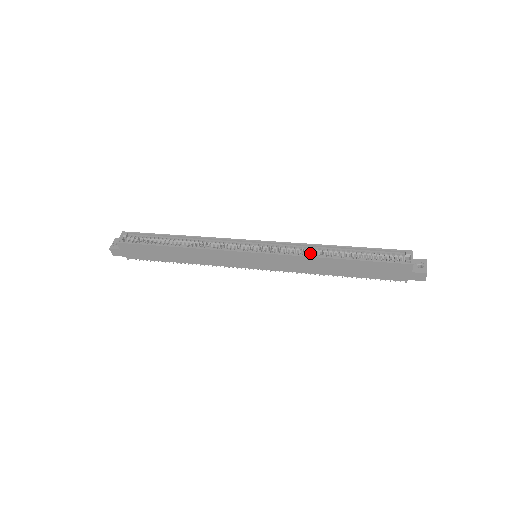
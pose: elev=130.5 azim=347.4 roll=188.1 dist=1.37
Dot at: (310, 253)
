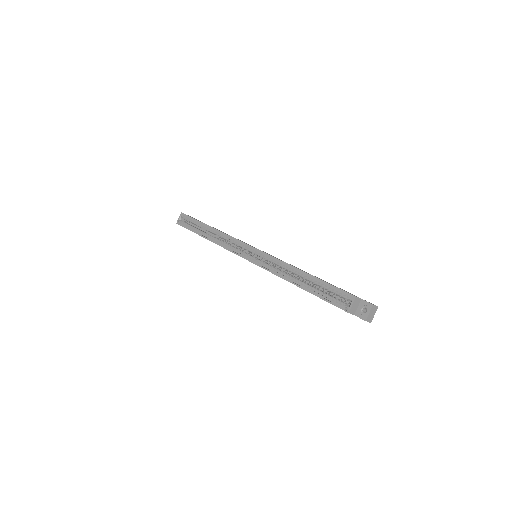
Dot at: (285, 269)
